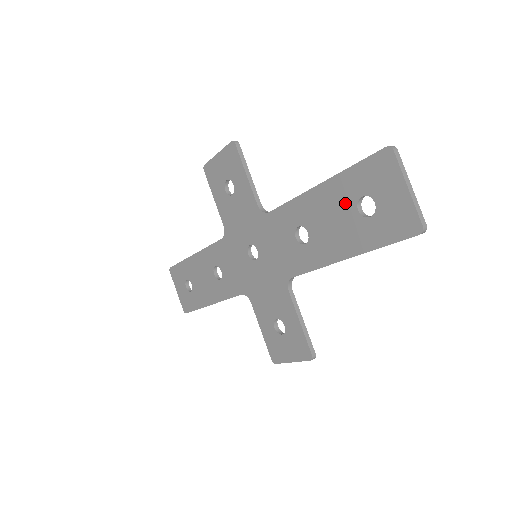
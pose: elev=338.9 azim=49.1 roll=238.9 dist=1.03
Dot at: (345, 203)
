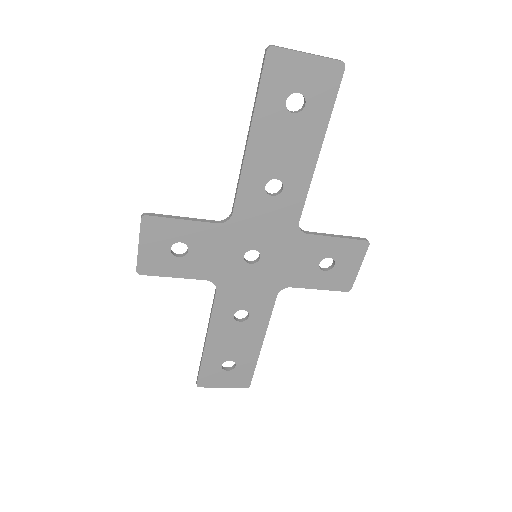
Dot at: (280, 122)
